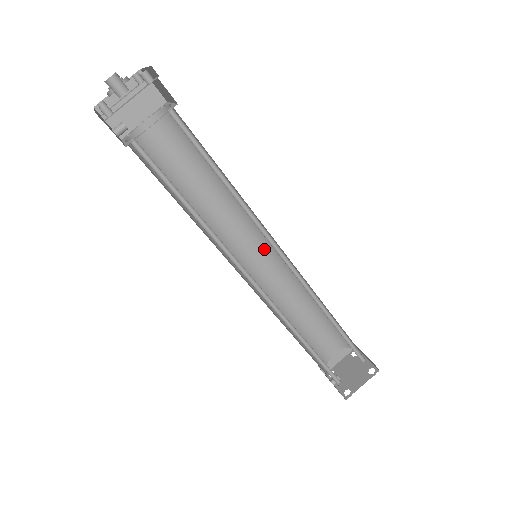
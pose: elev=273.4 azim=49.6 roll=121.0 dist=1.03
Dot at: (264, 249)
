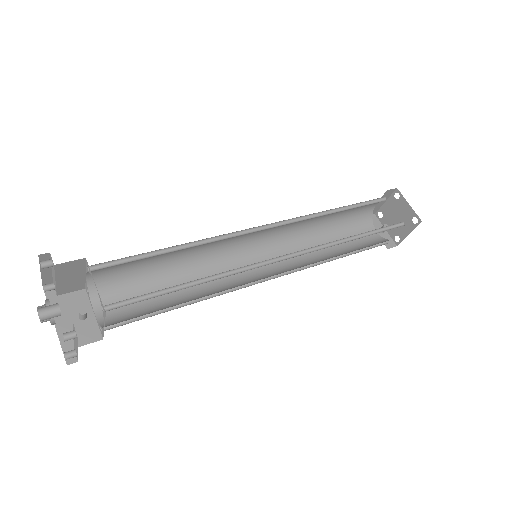
Dot at: (260, 230)
